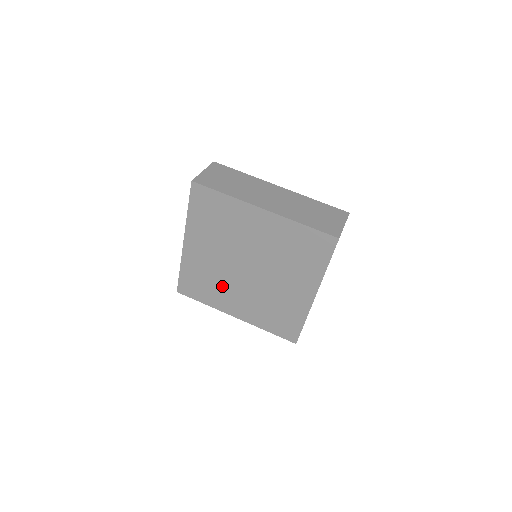
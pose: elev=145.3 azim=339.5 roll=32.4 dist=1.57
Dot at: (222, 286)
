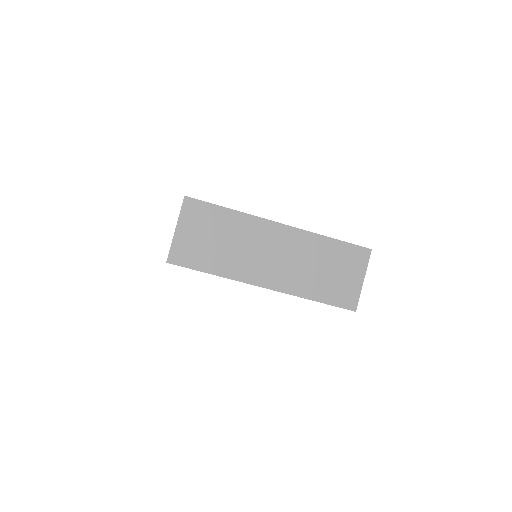
Dot at: occluded
